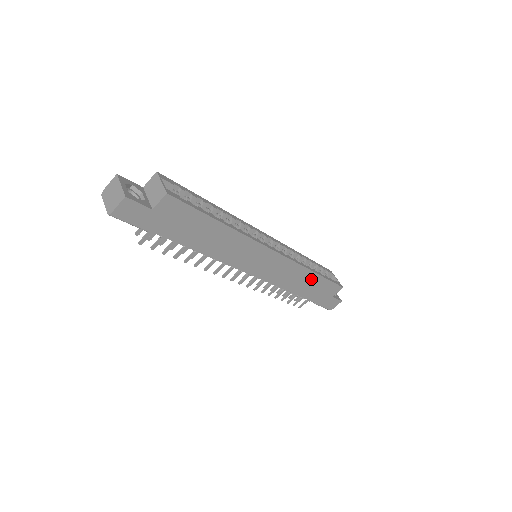
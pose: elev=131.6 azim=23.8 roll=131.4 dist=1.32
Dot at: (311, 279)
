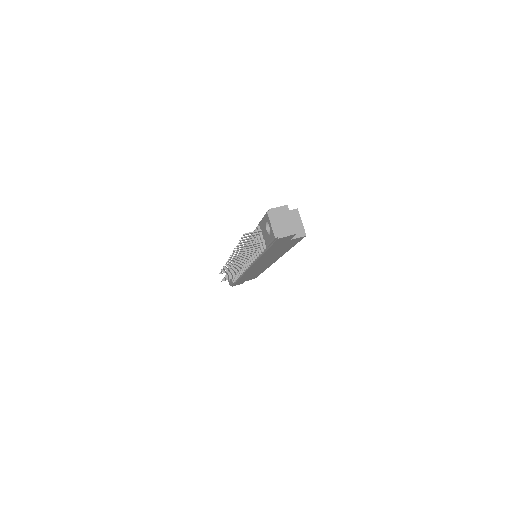
Dot at: (256, 274)
